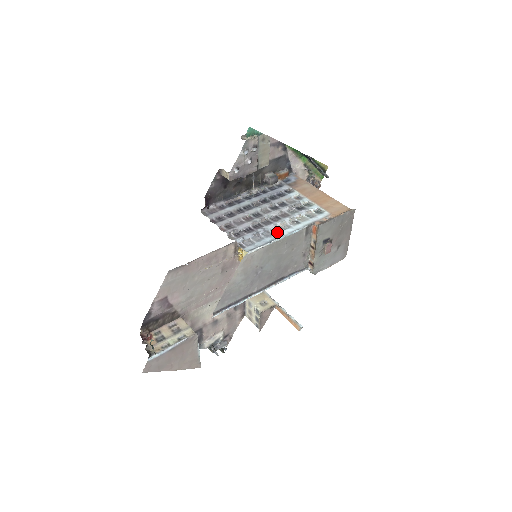
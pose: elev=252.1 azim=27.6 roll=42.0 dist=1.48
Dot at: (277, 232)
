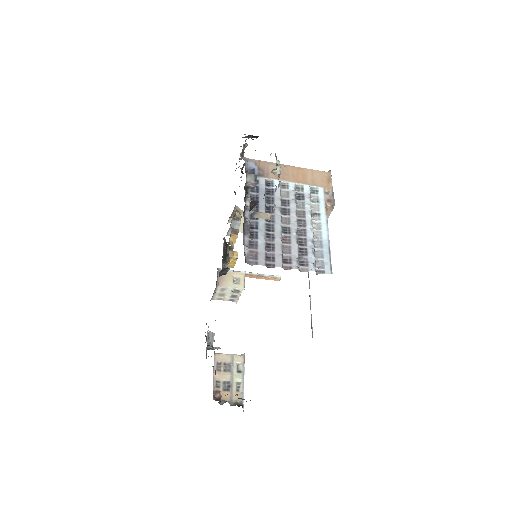
Dot at: (320, 236)
